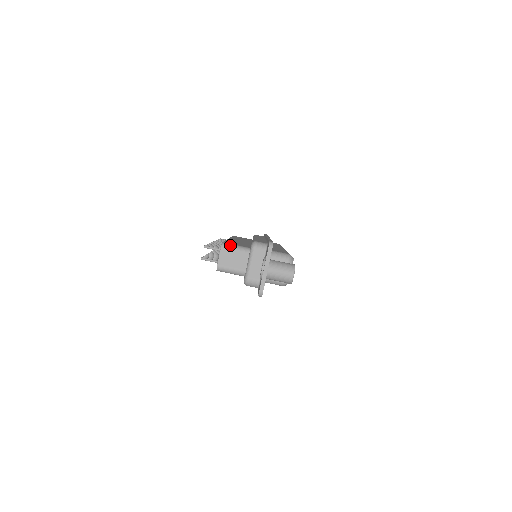
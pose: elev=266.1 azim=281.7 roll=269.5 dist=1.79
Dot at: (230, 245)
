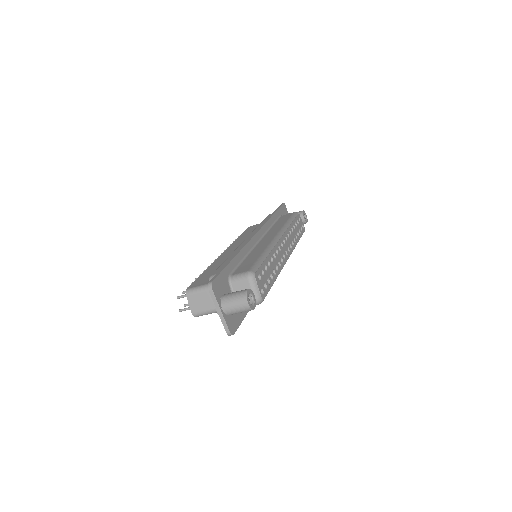
Dot at: (193, 290)
